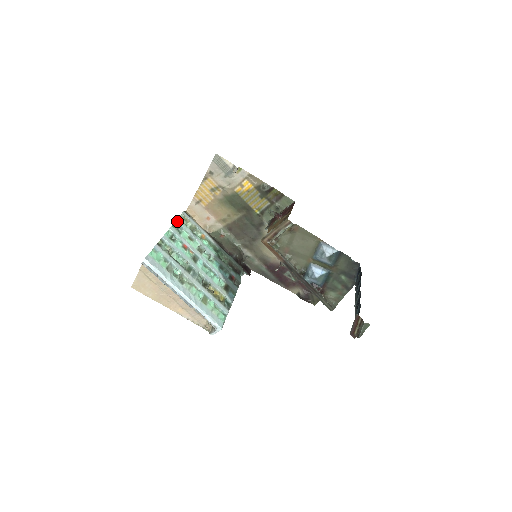
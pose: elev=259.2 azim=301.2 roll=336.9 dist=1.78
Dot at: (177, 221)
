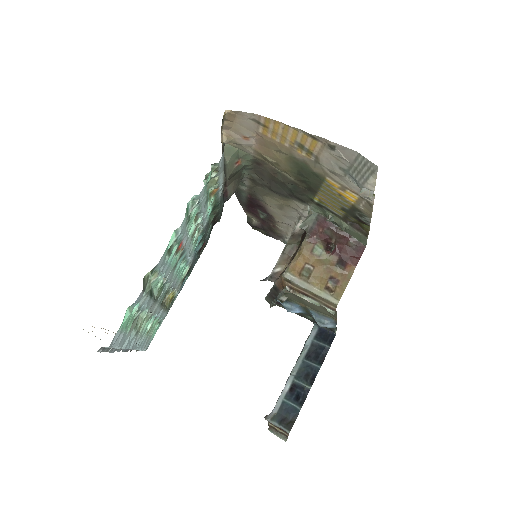
Dot at: (200, 194)
